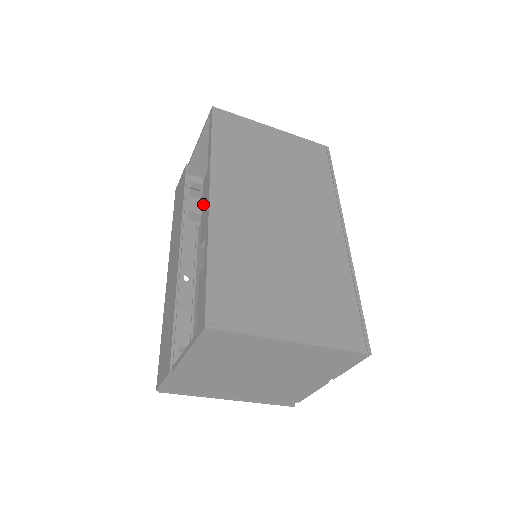
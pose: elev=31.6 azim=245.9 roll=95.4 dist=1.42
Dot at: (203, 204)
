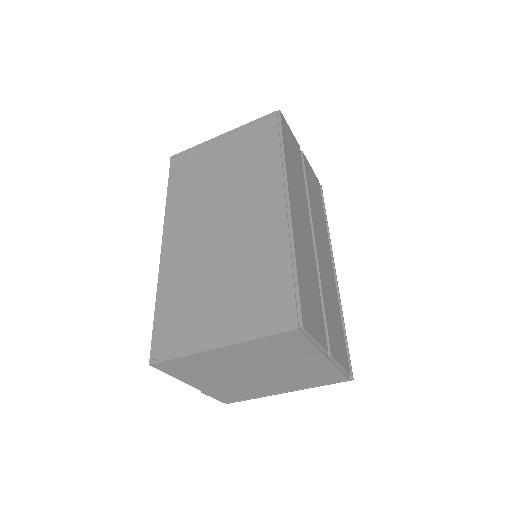
Dot at: occluded
